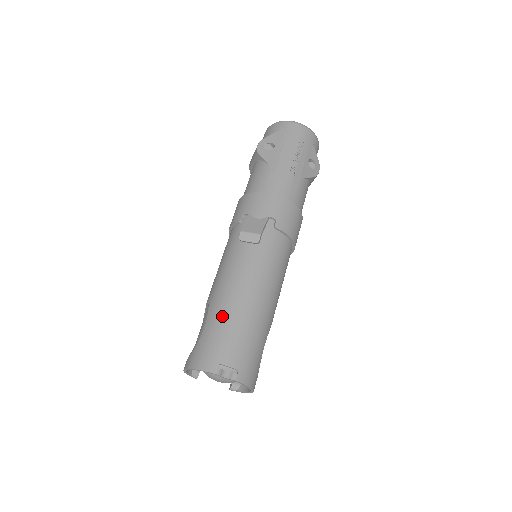
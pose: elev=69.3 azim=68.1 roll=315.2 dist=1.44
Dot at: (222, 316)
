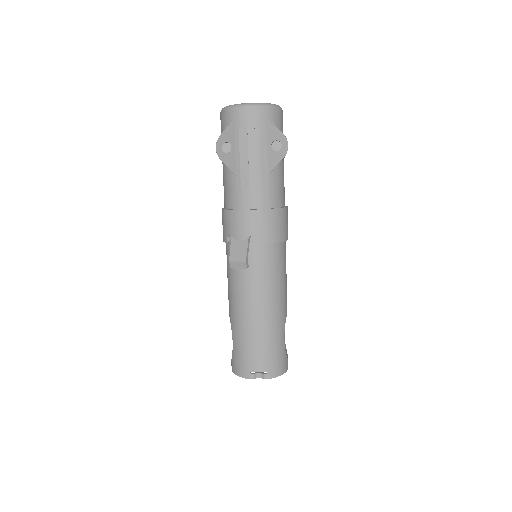
Dot at: (241, 335)
